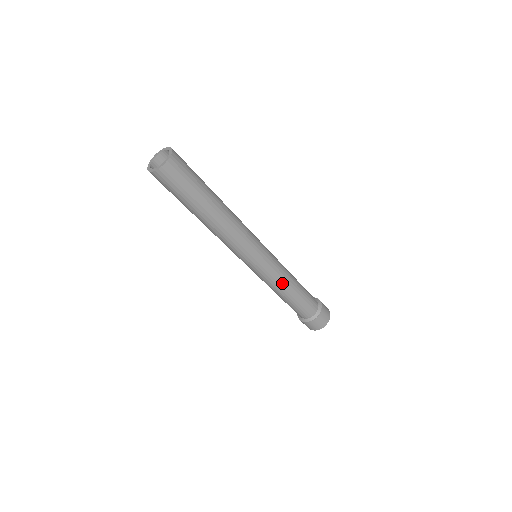
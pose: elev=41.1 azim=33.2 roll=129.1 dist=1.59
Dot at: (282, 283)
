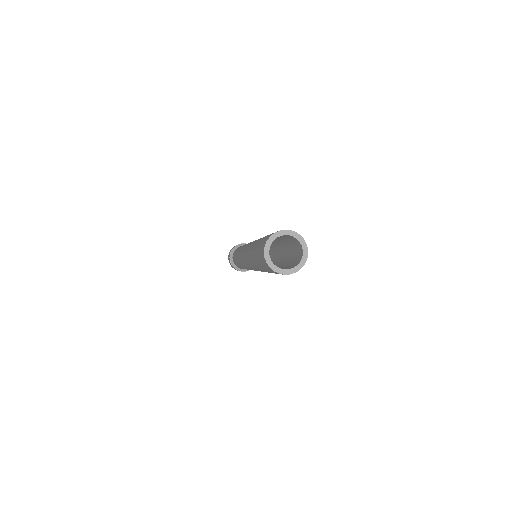
Dot at: occluded
